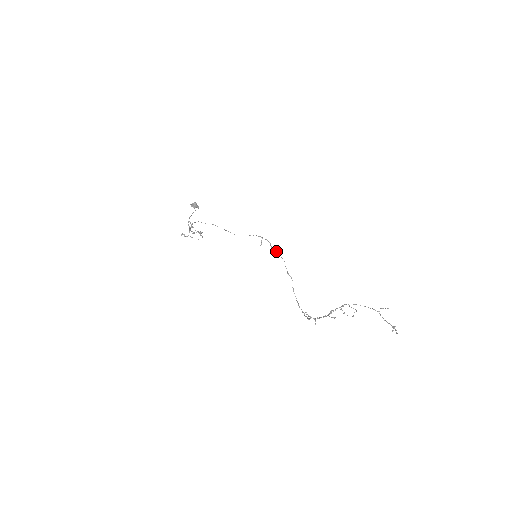
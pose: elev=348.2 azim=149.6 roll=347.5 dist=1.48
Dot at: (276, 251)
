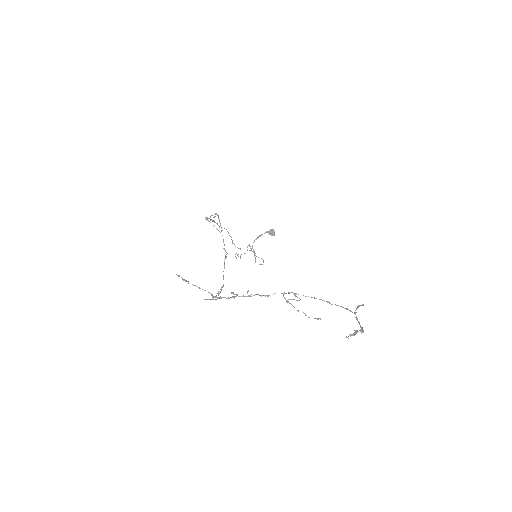
Dot at: (207, 220)
